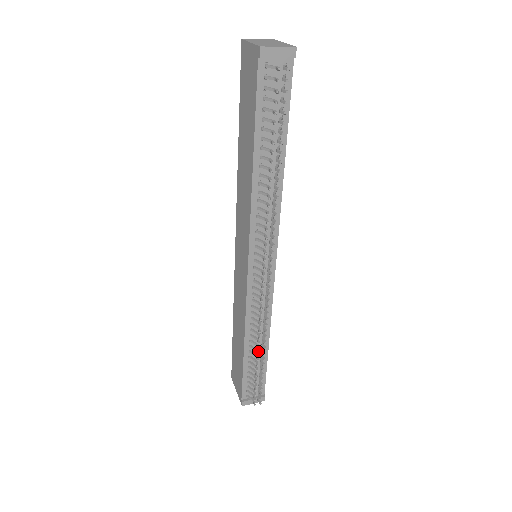
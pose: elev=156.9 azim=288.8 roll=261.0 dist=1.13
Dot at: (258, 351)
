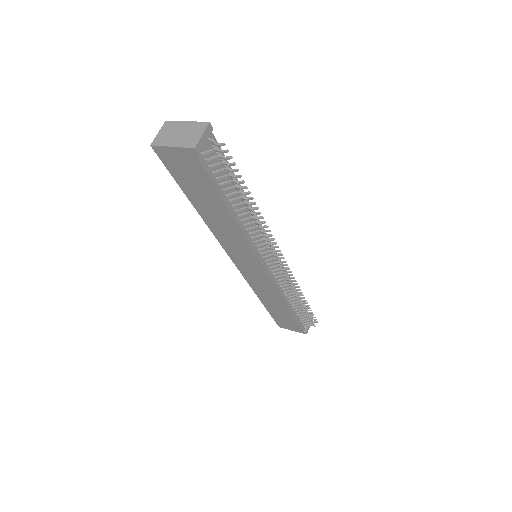
Dot at: (300, 301)
